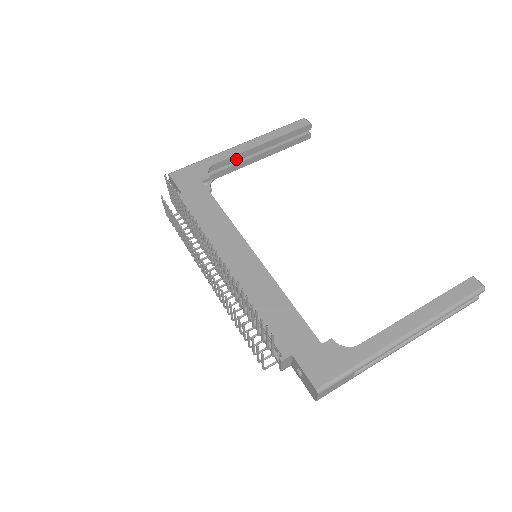
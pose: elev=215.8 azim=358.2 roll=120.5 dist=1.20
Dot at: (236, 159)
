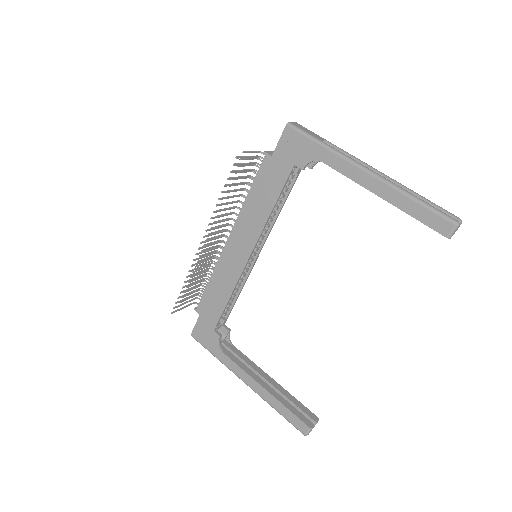
Dot at: (349, 176)
